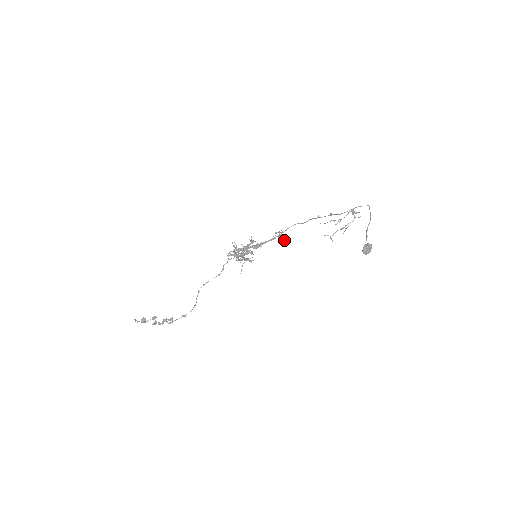
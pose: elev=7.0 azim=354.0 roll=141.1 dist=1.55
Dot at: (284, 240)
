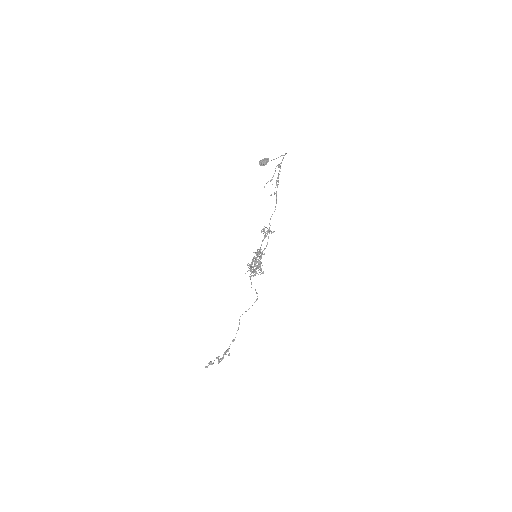
Dot at: (269, 231)
